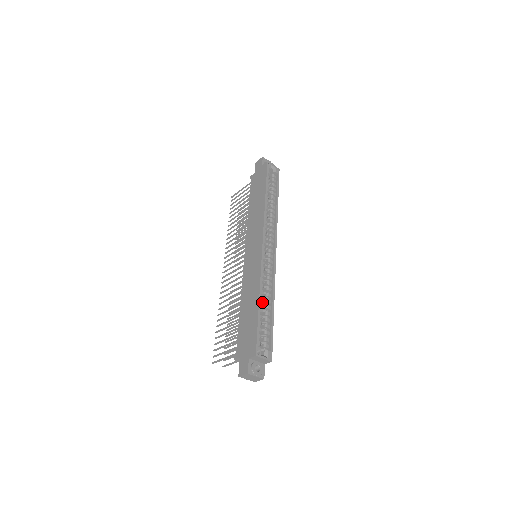
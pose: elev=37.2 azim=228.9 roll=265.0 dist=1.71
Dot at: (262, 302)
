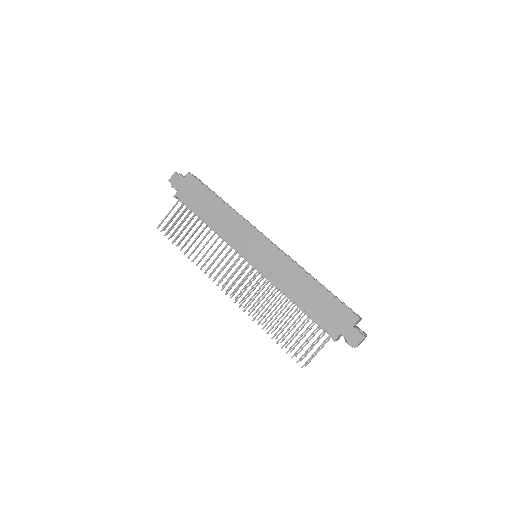
Dot at: occluded
